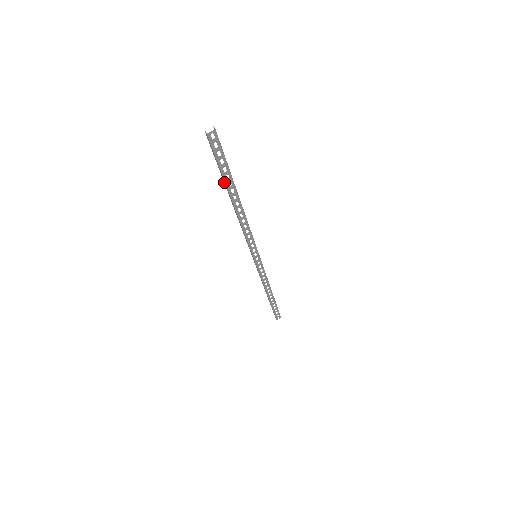
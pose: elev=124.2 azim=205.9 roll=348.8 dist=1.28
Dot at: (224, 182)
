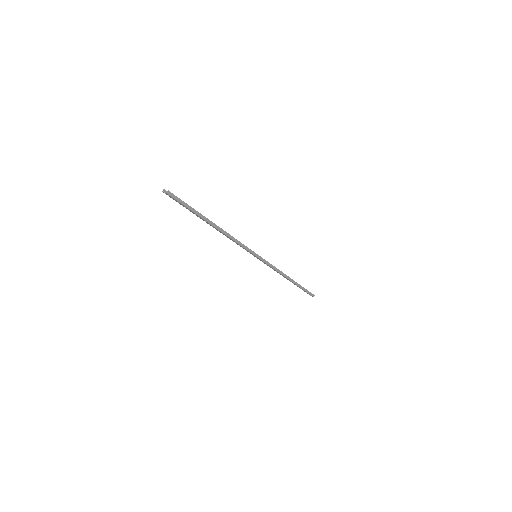
Dot at: occluded
